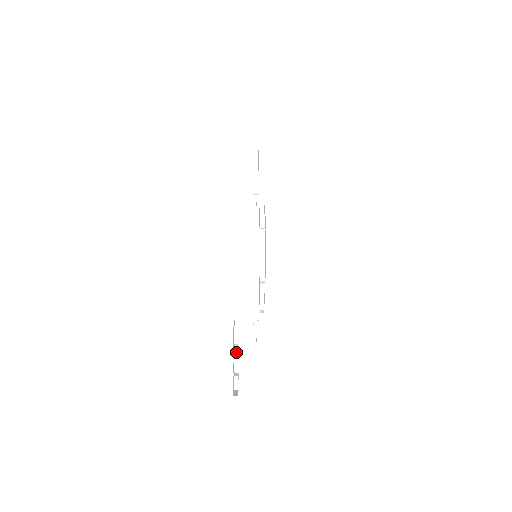
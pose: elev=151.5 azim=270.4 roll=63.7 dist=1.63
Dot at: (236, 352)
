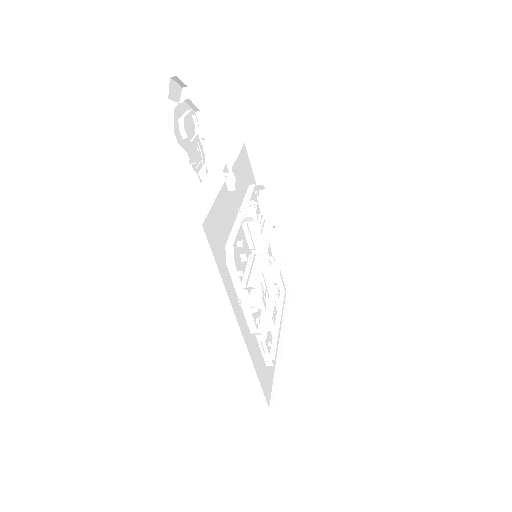
Dot at: occluded
